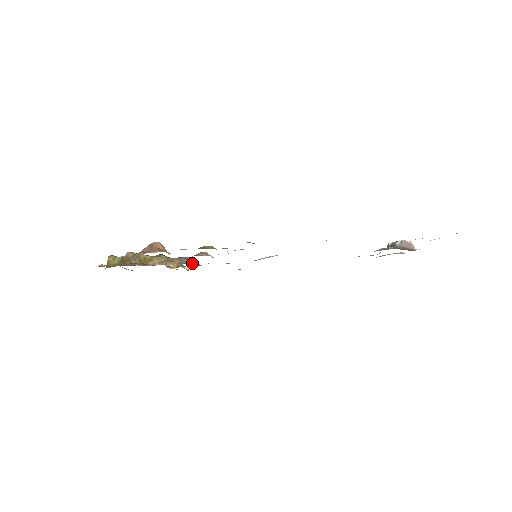
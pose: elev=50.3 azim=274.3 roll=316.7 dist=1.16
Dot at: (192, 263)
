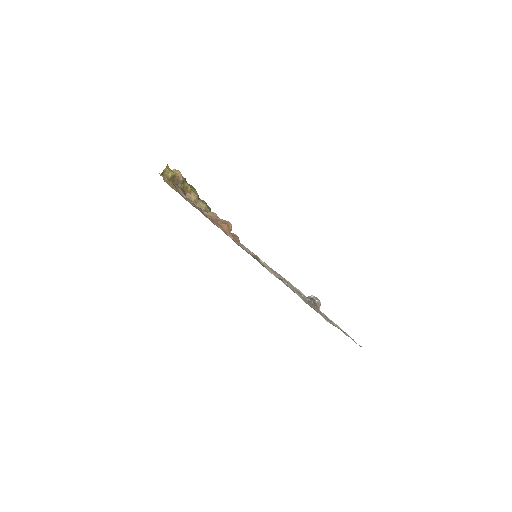
Dot at: occluded
